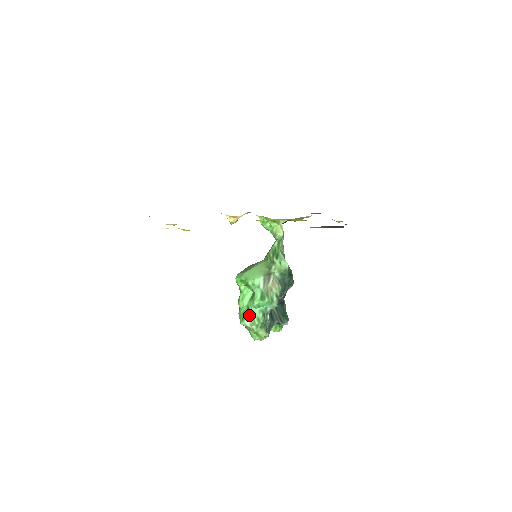
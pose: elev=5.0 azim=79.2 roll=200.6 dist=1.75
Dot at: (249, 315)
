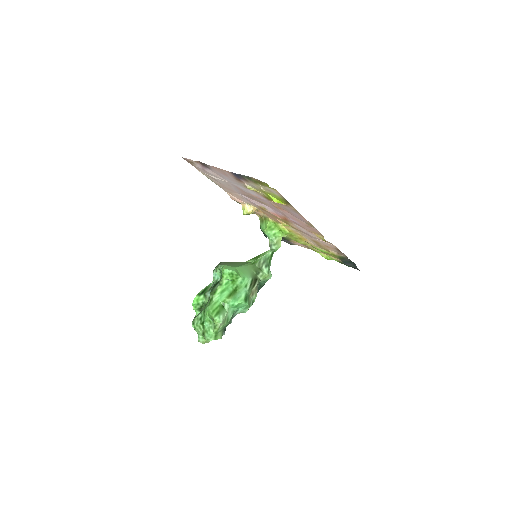
Dot at: (224, 312)
